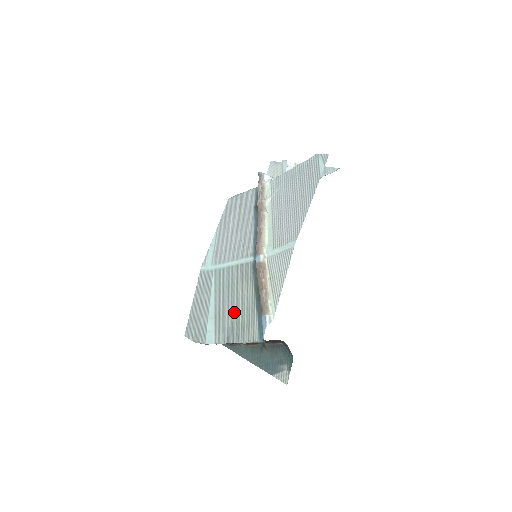
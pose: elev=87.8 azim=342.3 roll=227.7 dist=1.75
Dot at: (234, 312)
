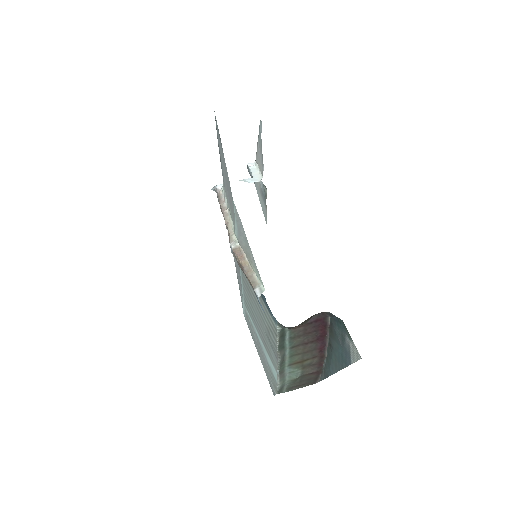
Dot at: (262, 323)
